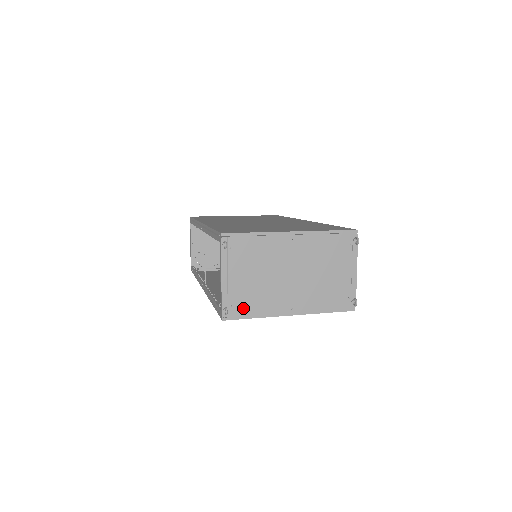
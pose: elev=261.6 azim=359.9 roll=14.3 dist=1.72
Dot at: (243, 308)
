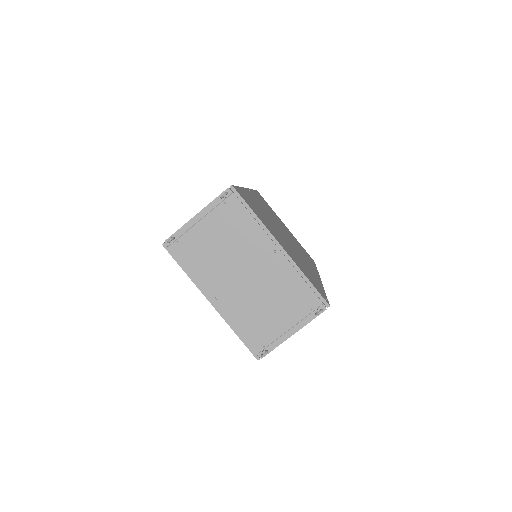
Dot at: (185, 254)
